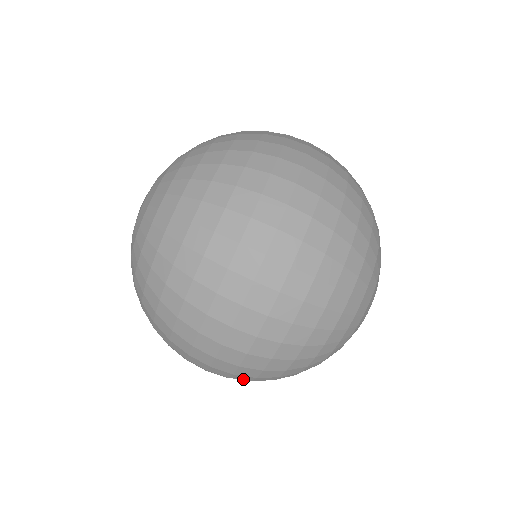
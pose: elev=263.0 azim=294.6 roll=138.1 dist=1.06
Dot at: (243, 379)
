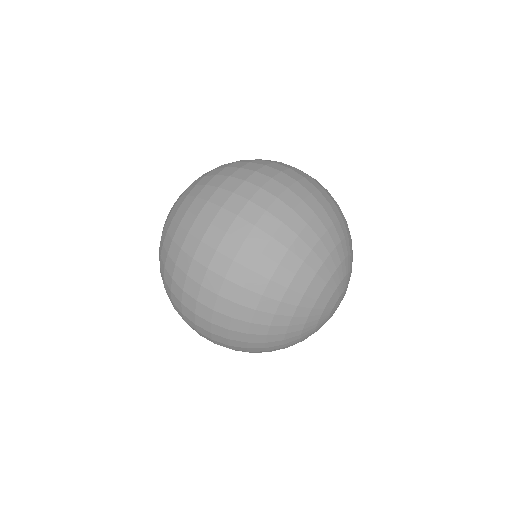
Dot at: (230, 298)
